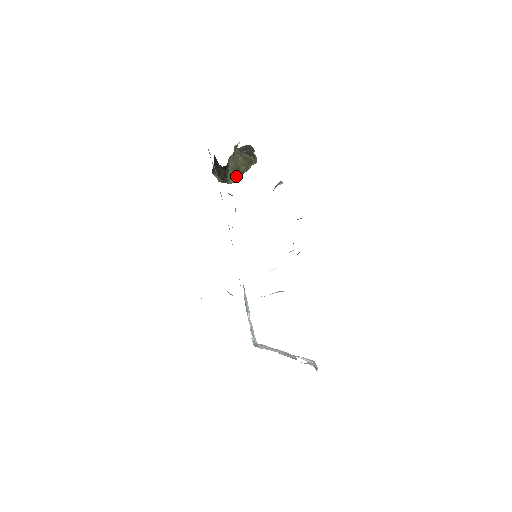
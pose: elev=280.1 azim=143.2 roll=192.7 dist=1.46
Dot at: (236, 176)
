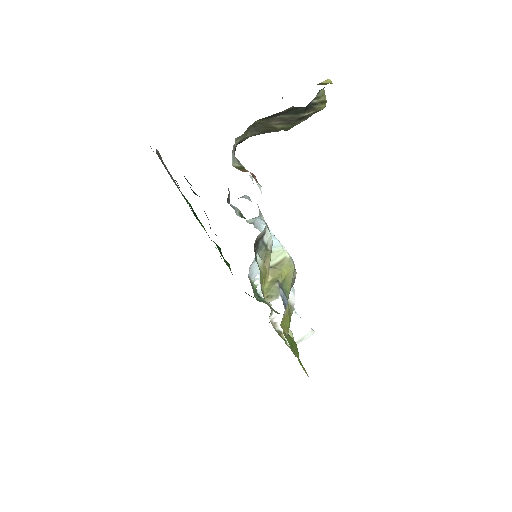
Dot at: occluded
